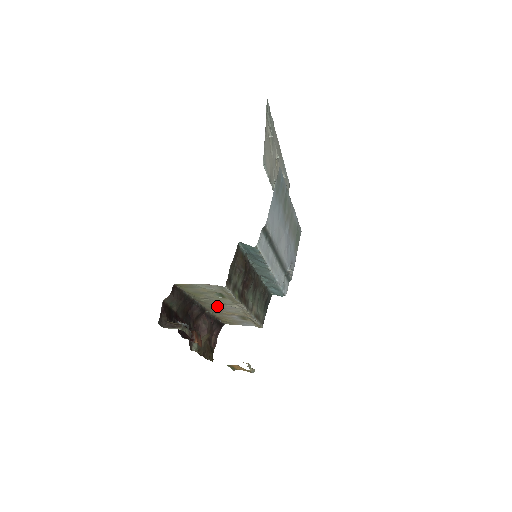
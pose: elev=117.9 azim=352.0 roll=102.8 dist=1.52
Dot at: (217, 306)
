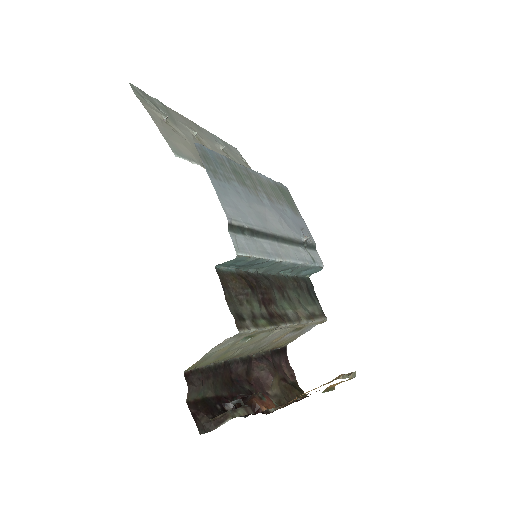
Dot at: (258, 345)
